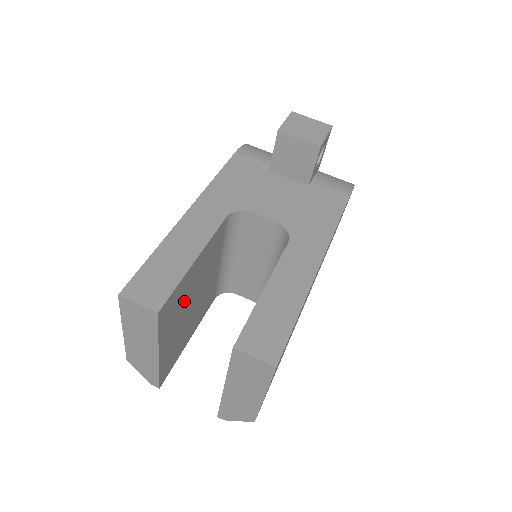
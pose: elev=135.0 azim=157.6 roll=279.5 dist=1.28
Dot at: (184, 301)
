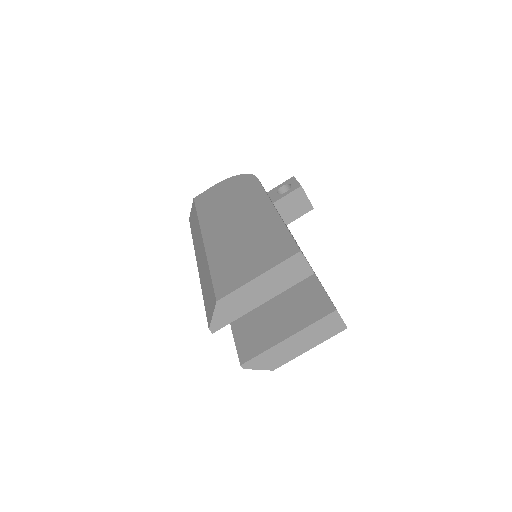
Dot at: occluded
